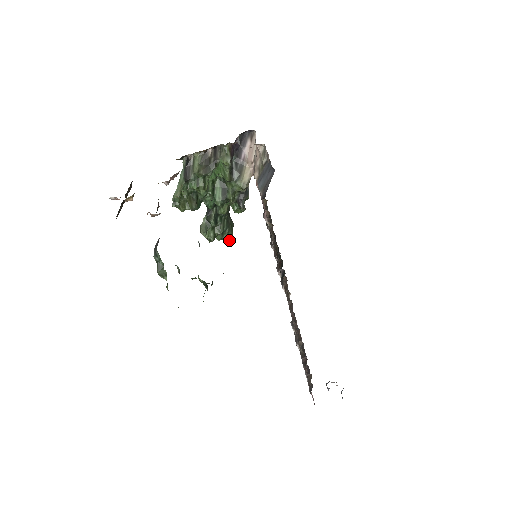
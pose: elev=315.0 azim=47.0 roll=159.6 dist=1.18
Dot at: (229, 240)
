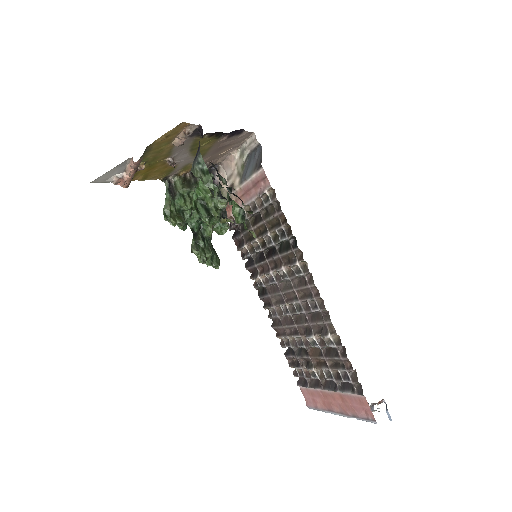
Dot at: (218, 266)
